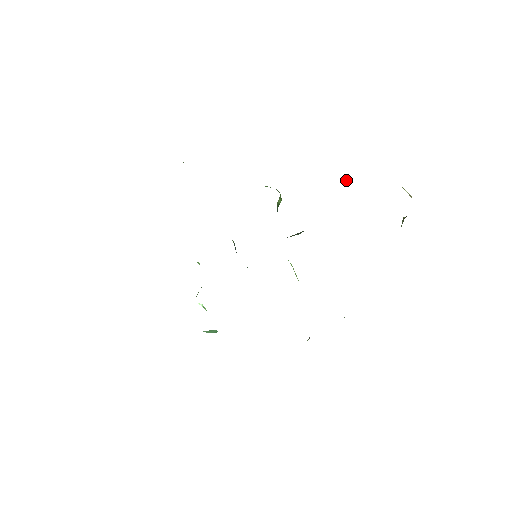
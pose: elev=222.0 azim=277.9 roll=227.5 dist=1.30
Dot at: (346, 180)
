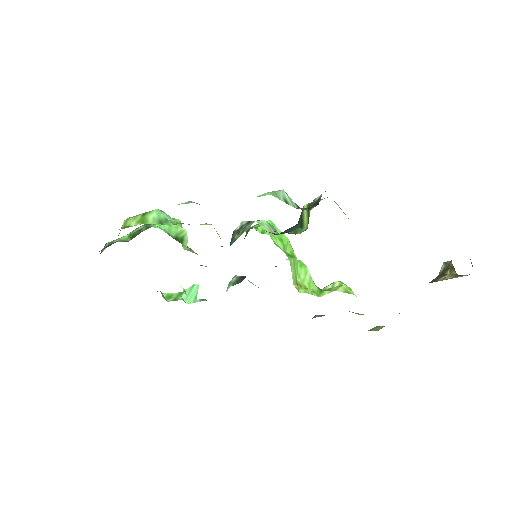
Dot at: occluded
